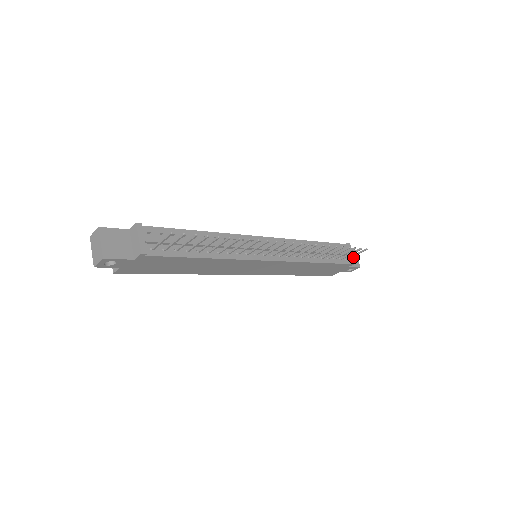
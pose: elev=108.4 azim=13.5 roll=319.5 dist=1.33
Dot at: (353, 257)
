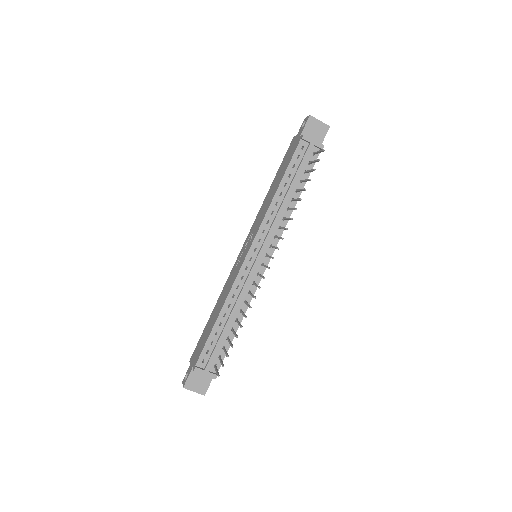
Dot at: (317, 144)
